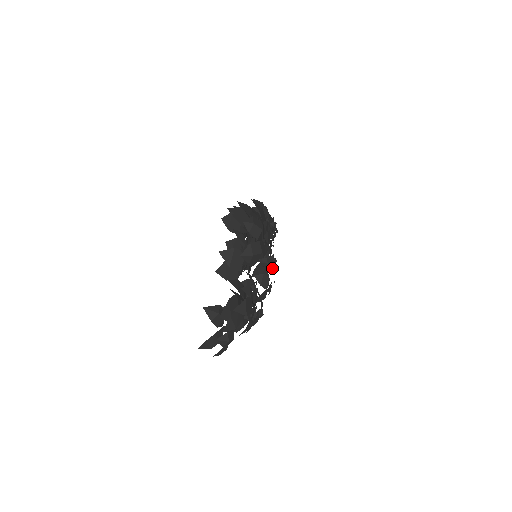
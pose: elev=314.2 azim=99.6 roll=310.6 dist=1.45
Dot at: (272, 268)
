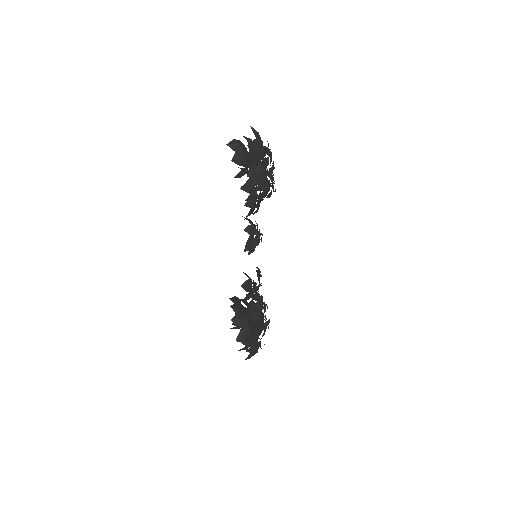
Dot at: occluded
